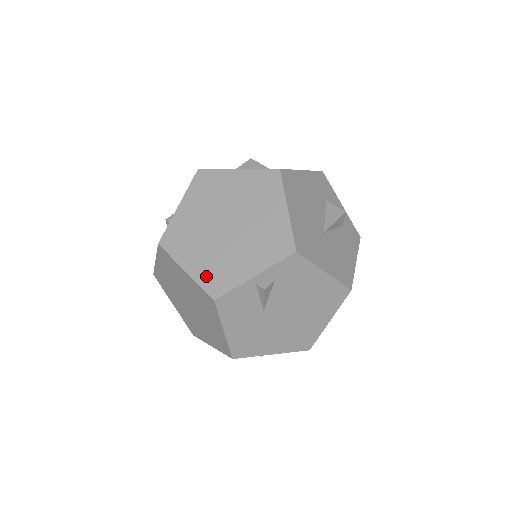
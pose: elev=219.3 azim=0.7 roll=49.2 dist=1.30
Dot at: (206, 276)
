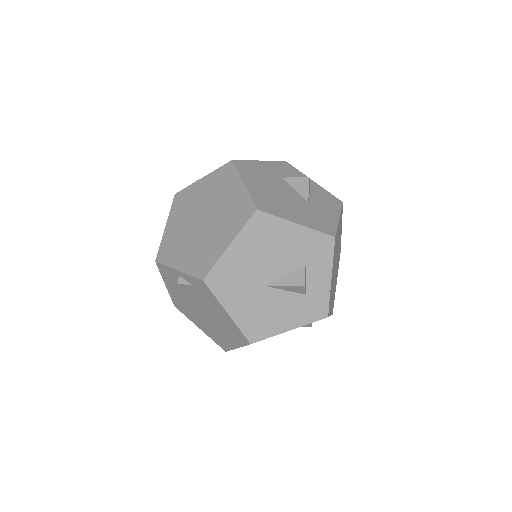
Dot at: (167, 242)
